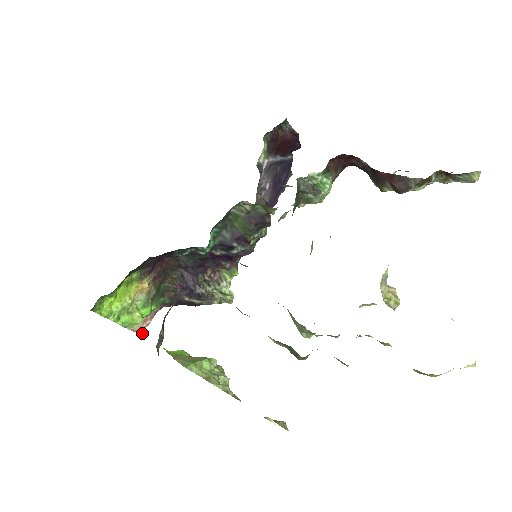
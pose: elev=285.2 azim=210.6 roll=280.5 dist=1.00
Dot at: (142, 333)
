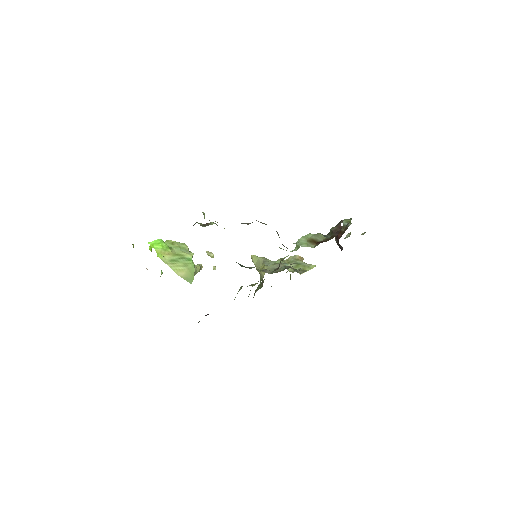
Dot at: (133, 247)
